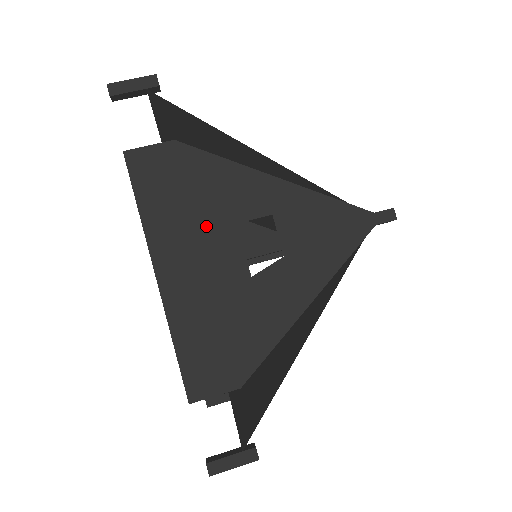
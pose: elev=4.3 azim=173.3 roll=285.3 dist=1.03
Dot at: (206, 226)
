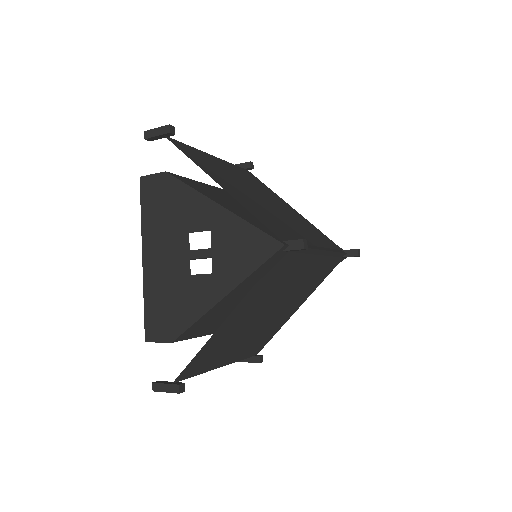
Dot at: (172, 232)
